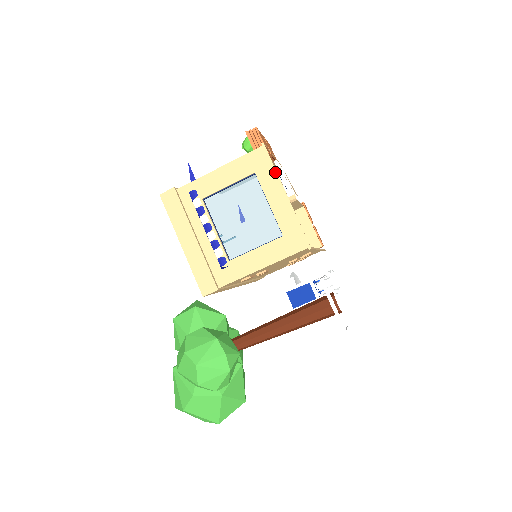
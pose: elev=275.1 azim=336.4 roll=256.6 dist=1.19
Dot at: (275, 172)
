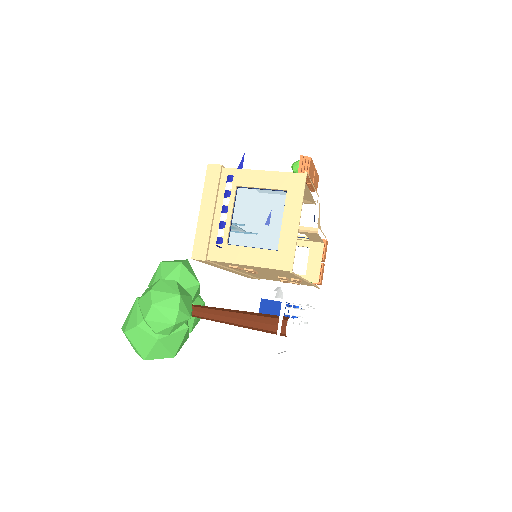
Dot at: (302, 199)
